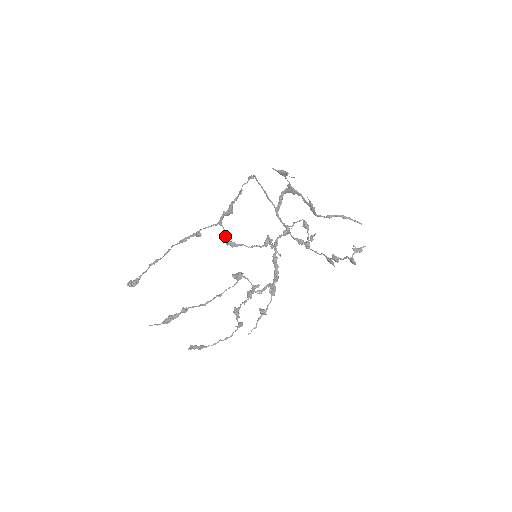
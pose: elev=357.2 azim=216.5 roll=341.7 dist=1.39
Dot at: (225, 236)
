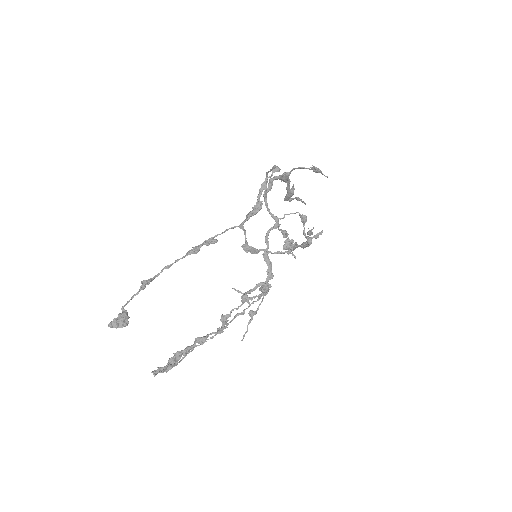
Dot at: (247, 242)
